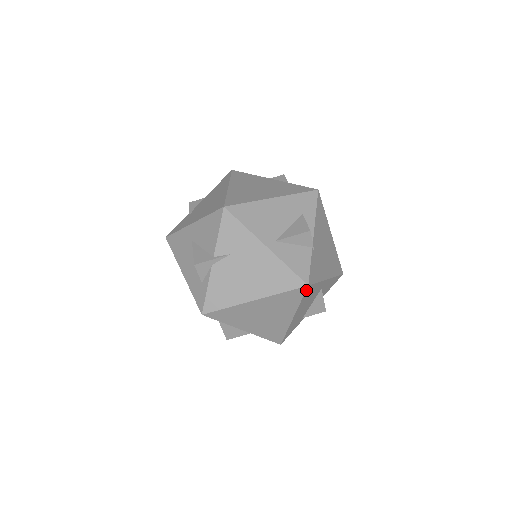
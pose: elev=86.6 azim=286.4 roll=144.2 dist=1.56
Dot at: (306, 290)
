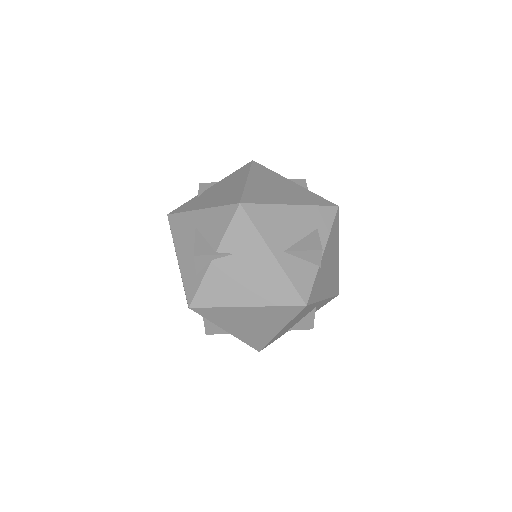
Dot at: (303, 309)
